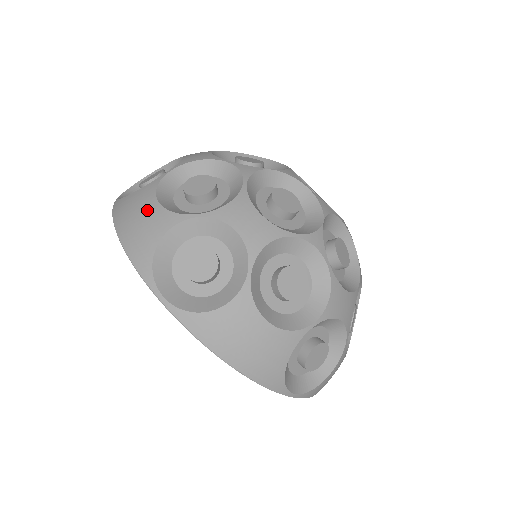
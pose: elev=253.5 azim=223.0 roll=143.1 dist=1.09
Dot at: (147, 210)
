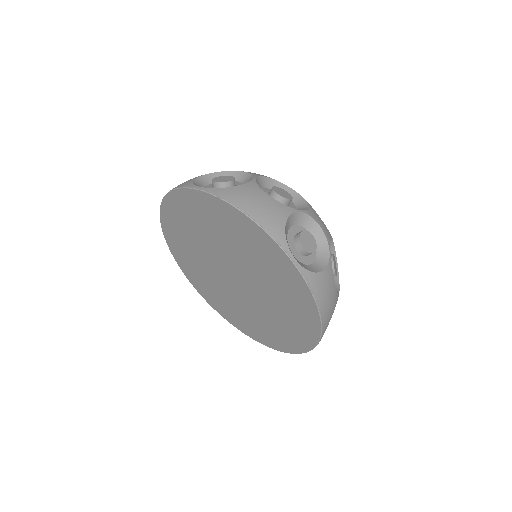
Dot at: occluded
